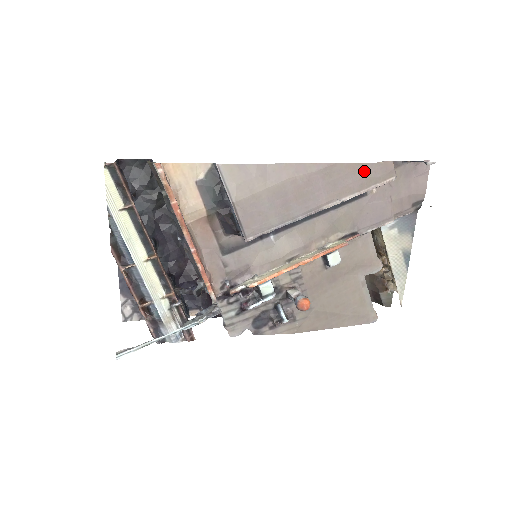
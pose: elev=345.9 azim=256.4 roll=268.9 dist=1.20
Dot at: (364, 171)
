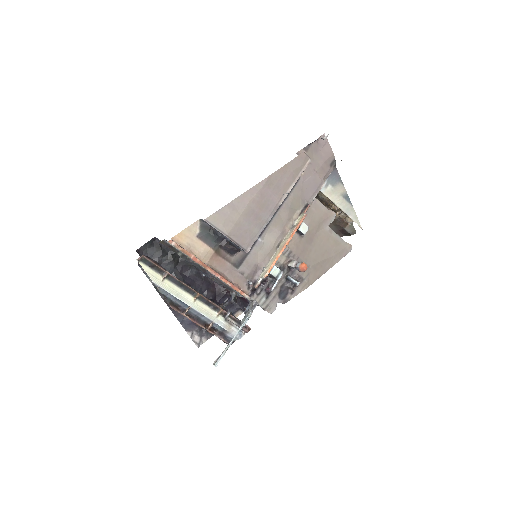
Dot at: (290, 168)
